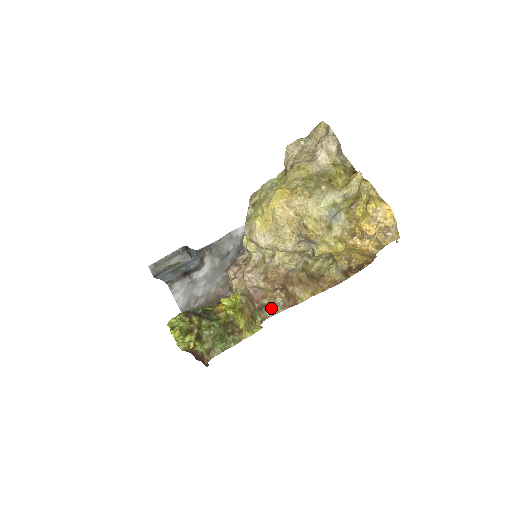
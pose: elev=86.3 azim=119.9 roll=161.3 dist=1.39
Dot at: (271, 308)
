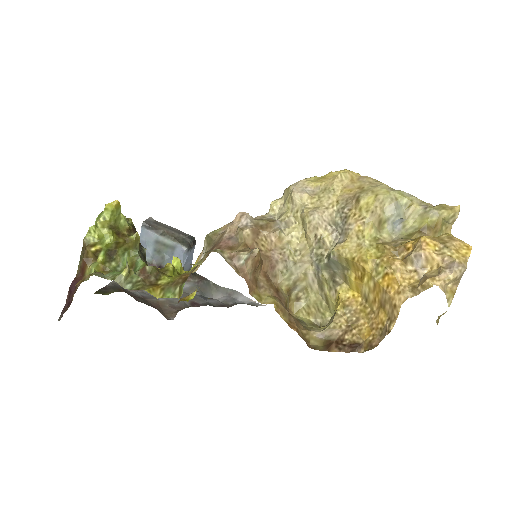
Dot at: (228, 253)
